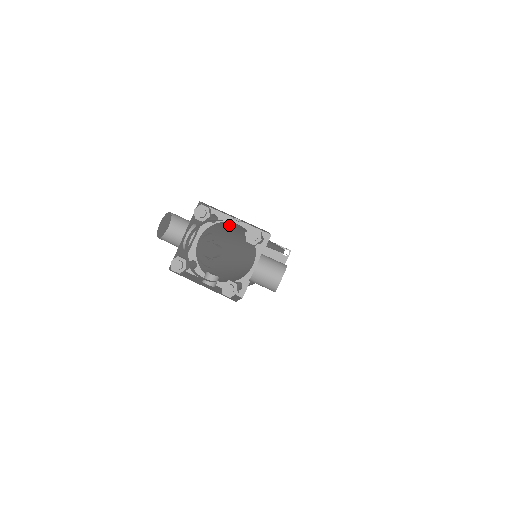
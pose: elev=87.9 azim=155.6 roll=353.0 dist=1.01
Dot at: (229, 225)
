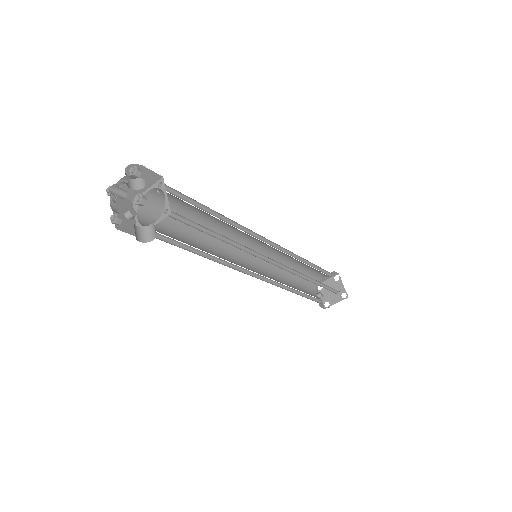
Dot at: occluded
